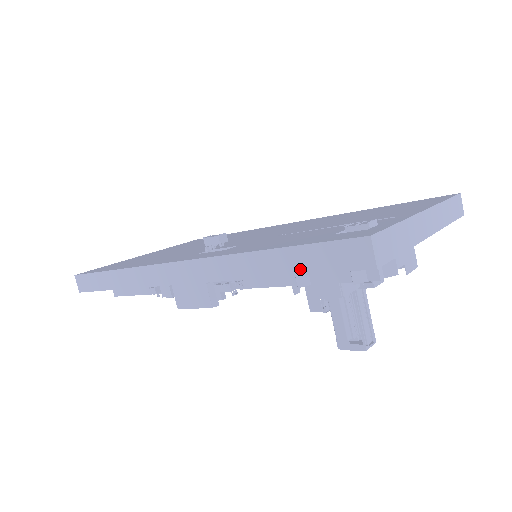
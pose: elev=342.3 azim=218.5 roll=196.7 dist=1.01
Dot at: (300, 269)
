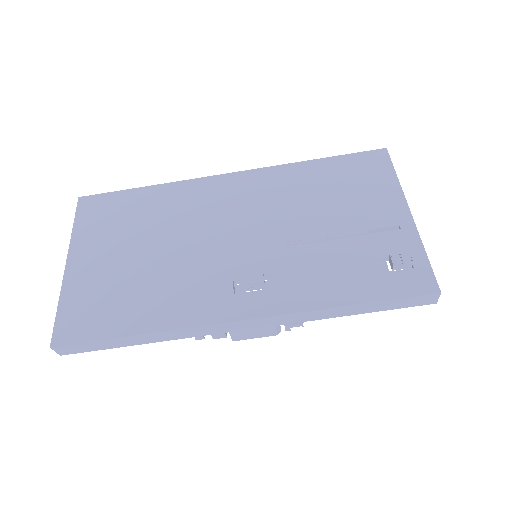
Dot at: (377, 310)
